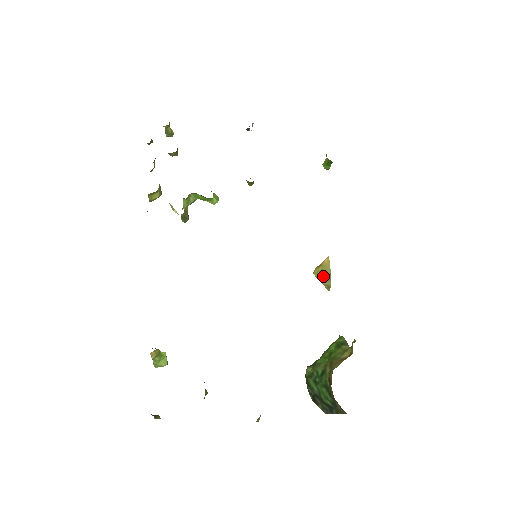
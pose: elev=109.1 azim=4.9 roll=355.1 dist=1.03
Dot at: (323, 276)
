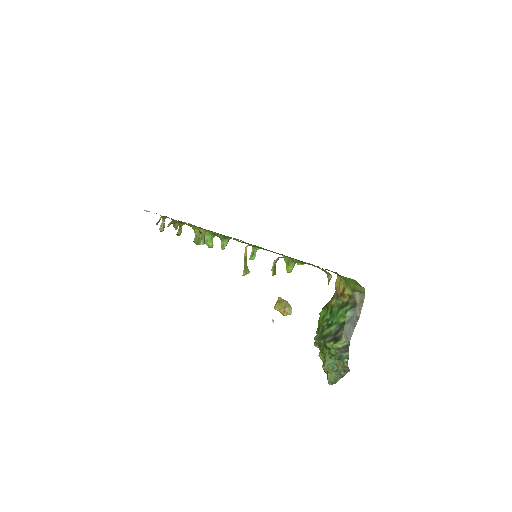
Dot at: (283, 305)
